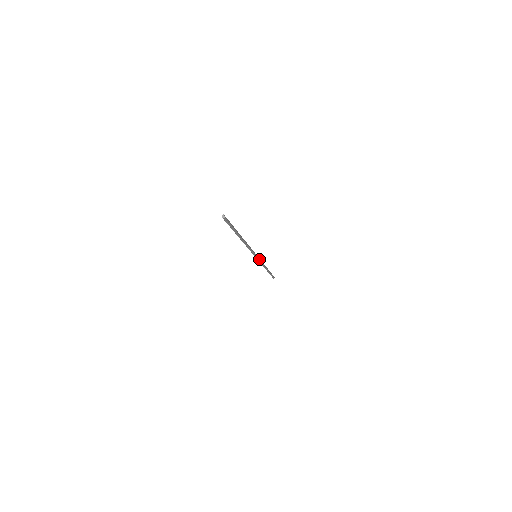
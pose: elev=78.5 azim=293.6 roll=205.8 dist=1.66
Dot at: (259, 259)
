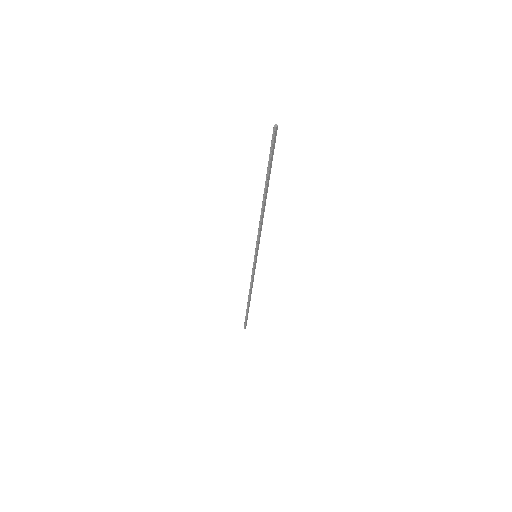
Dot at: (255, 266)
